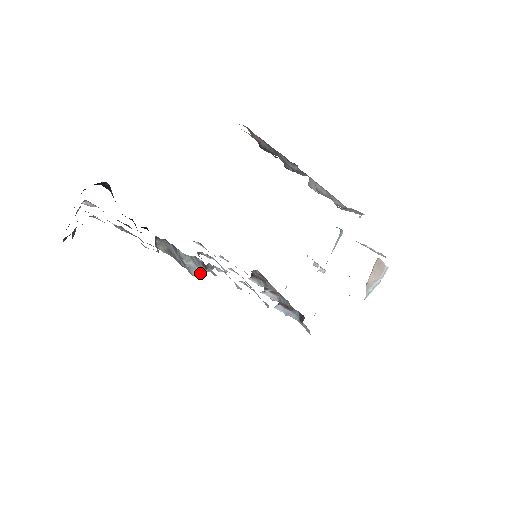
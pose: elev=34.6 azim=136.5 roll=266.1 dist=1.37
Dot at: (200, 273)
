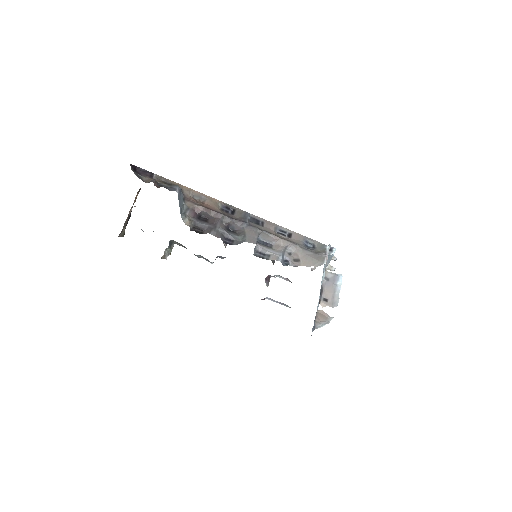
Dot at: (211, 262)
